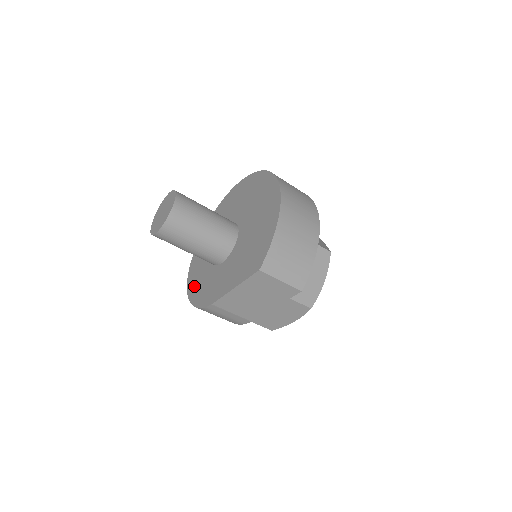
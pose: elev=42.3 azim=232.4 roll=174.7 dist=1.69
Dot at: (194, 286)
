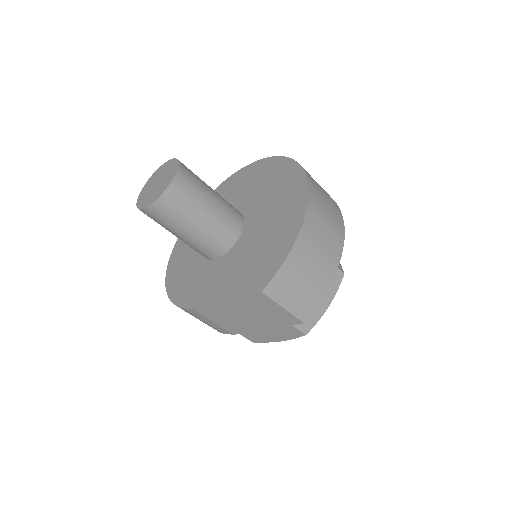
Dot at: (175, 273)
